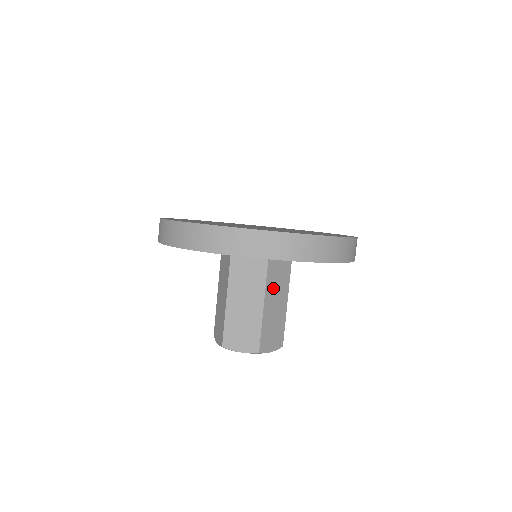
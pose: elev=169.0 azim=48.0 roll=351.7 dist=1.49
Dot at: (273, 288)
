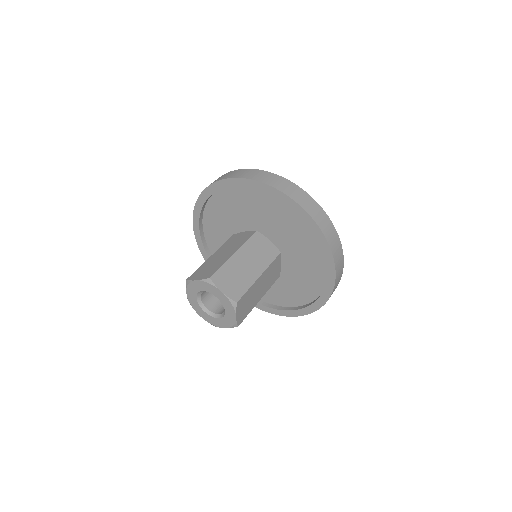
Dot at: (251, 252)
